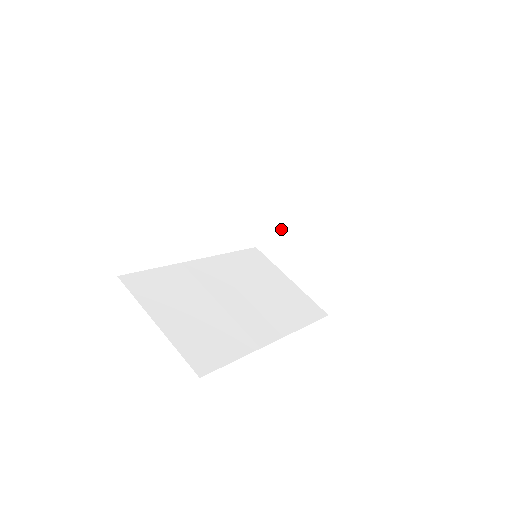
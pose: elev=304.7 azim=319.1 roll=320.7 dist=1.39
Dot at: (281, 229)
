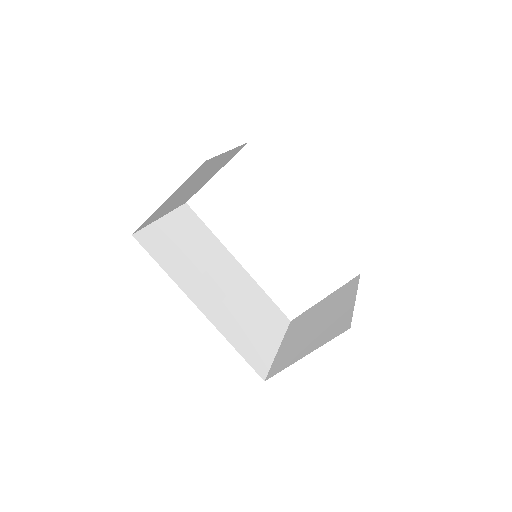
Dot at: (313, 311)
